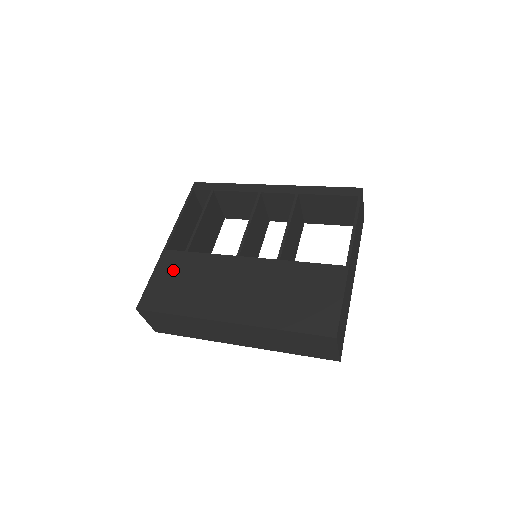
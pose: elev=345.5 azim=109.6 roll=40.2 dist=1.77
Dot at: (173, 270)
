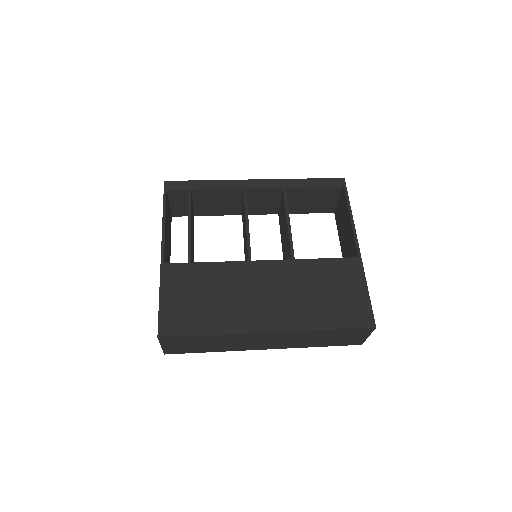
Dot at: (183, 286)
